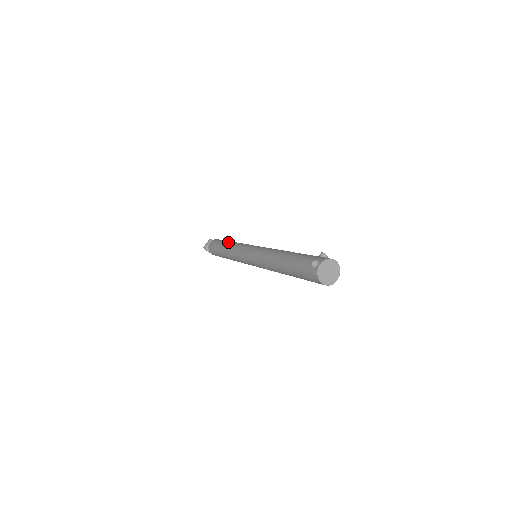
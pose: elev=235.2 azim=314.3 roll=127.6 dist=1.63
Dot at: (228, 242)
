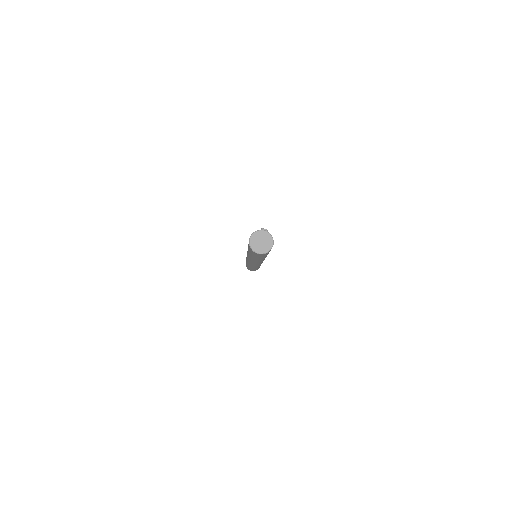
Dot at: occluded
